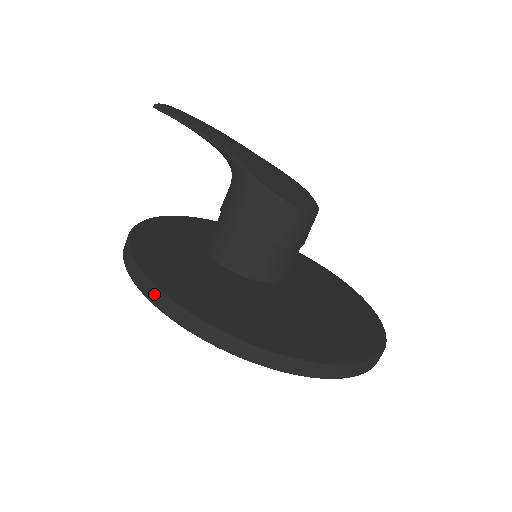
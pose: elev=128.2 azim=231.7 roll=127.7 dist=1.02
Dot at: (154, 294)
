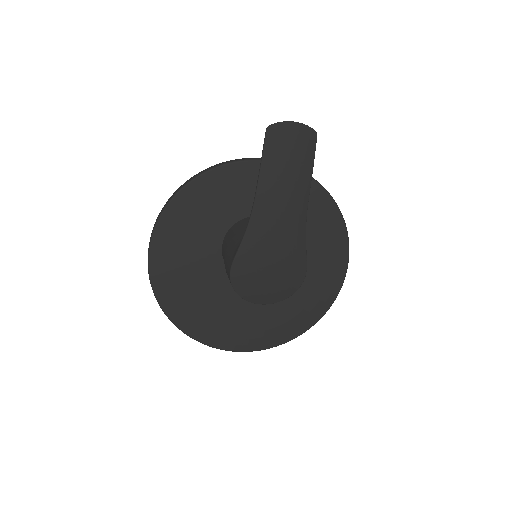
Dot at: (150, 240)
